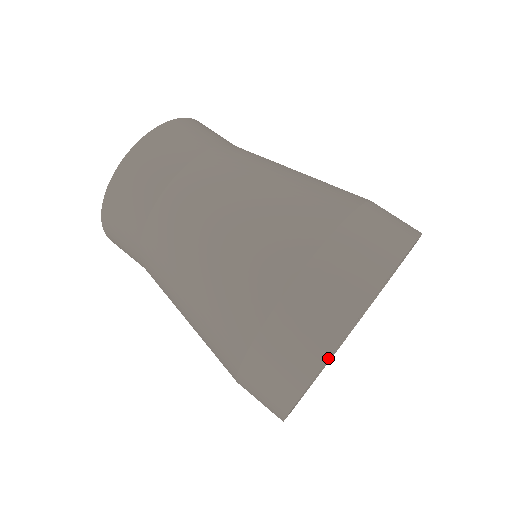
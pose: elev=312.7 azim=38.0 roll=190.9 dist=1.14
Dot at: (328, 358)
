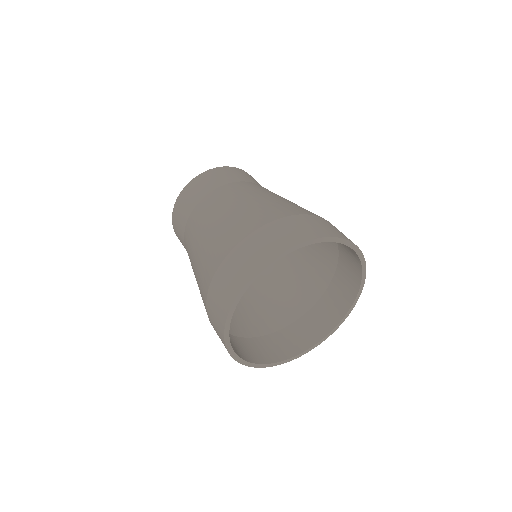
Dot at: (232, 305)
